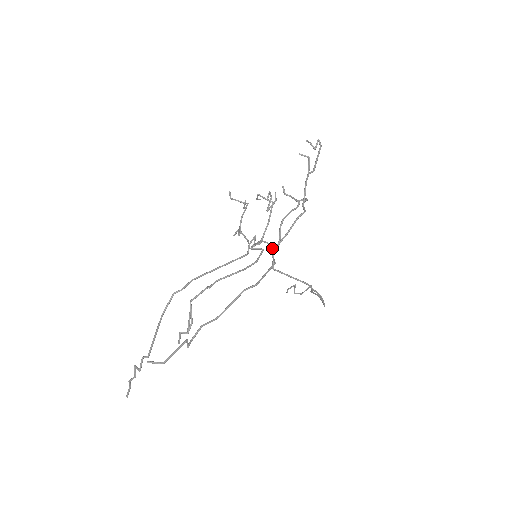
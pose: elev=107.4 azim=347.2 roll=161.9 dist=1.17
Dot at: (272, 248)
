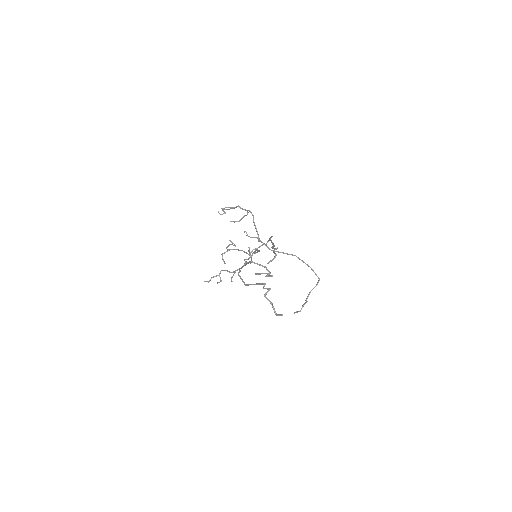
Dot at: (259, 247)
